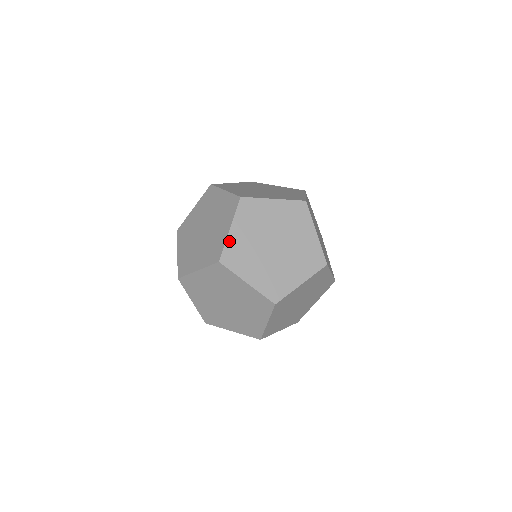
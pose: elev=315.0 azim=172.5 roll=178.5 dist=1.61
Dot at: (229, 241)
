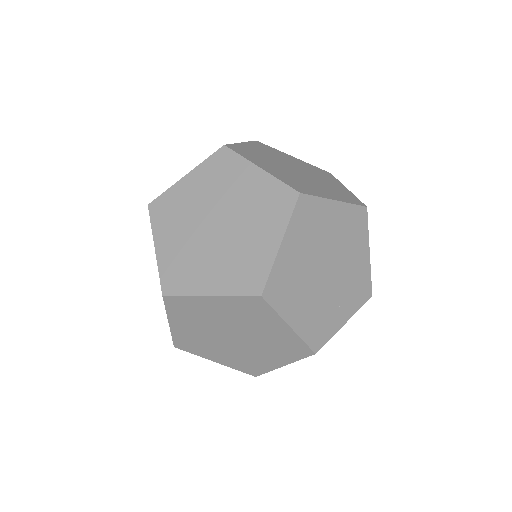
Dot at: (174, 188)
